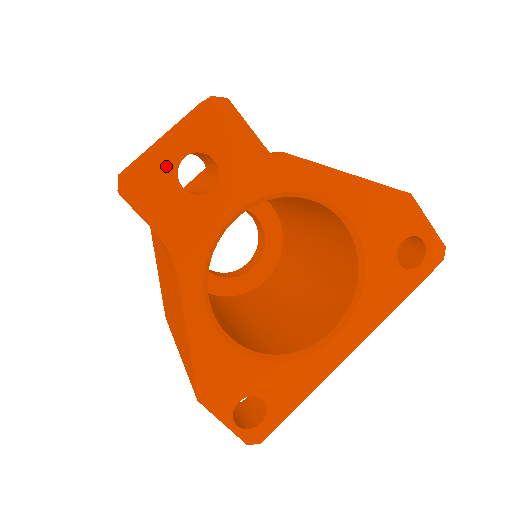
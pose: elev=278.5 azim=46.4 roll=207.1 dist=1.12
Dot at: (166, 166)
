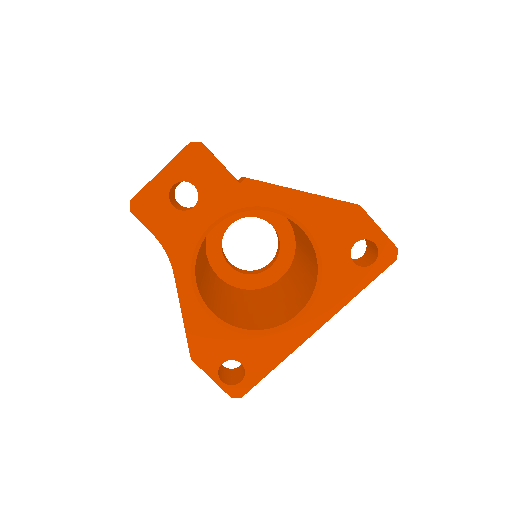
Dot at: (161, 192)
